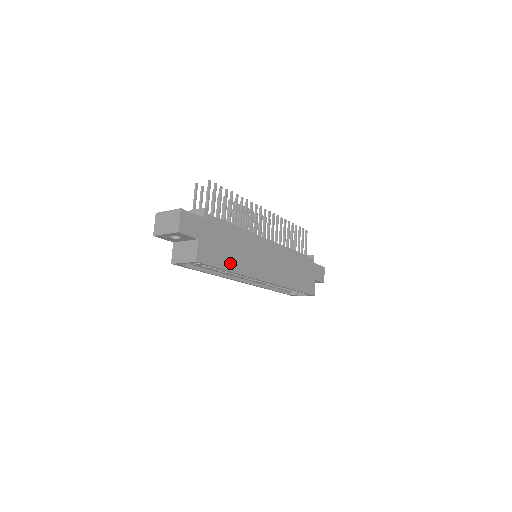
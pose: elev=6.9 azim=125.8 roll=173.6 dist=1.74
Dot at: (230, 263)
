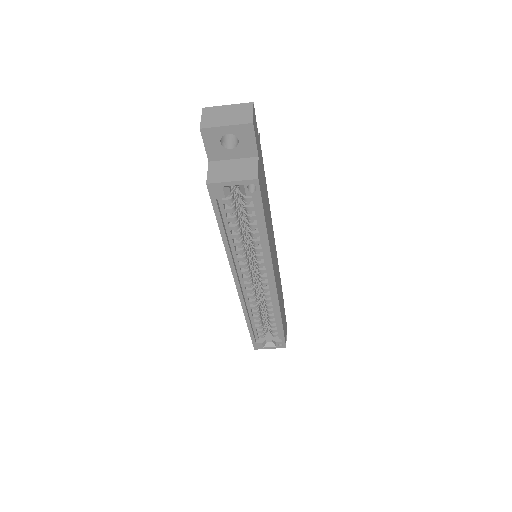
Dot at: (266, 222)
